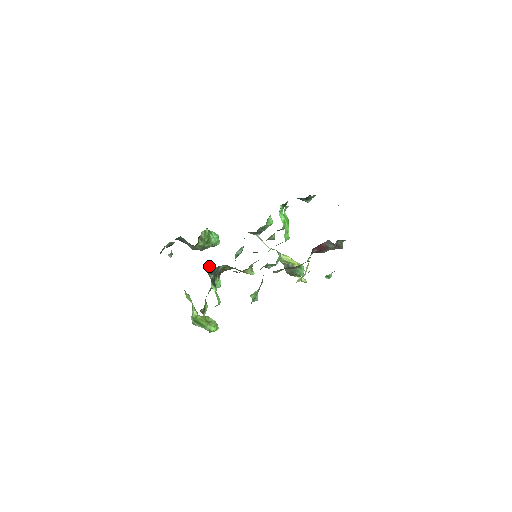
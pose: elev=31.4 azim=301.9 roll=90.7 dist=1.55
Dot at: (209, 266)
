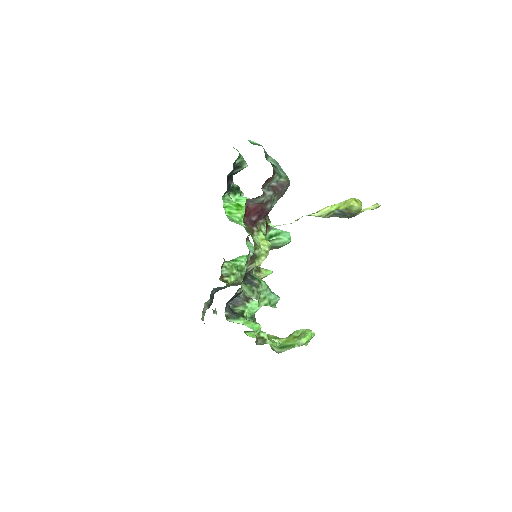
Dot at: occluded
